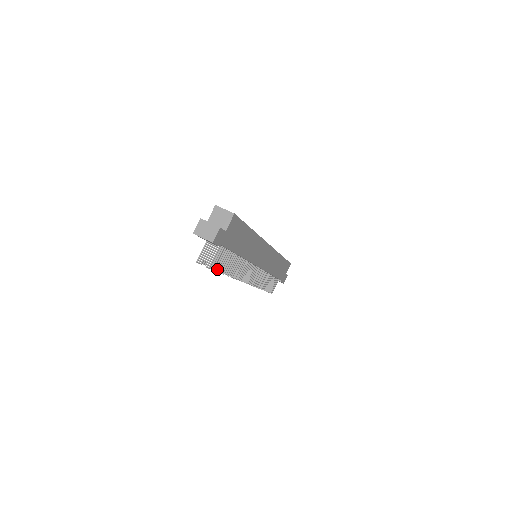
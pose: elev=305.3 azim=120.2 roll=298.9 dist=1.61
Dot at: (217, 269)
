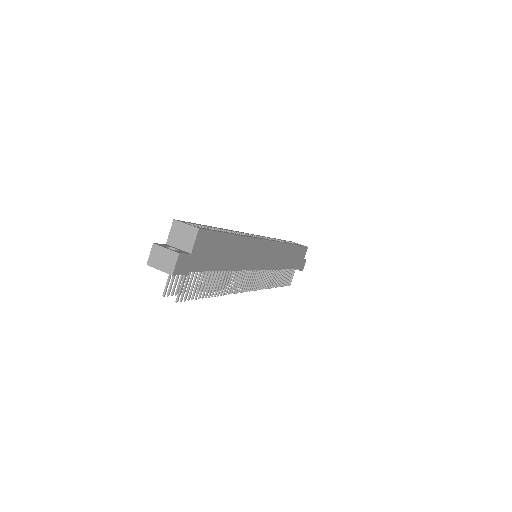
Dot at: (195, 296)
